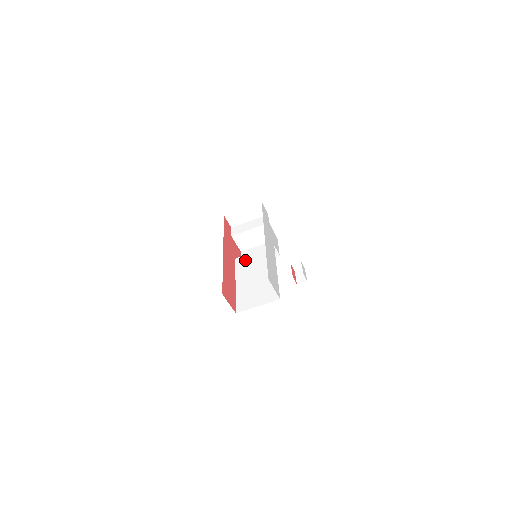
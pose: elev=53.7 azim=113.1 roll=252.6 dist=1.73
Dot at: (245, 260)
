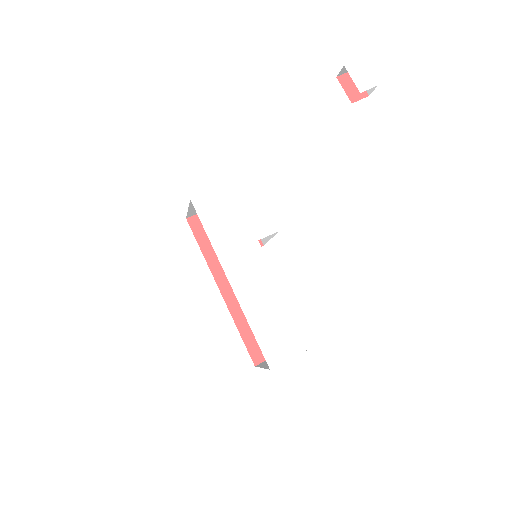
Dot at: occluded
